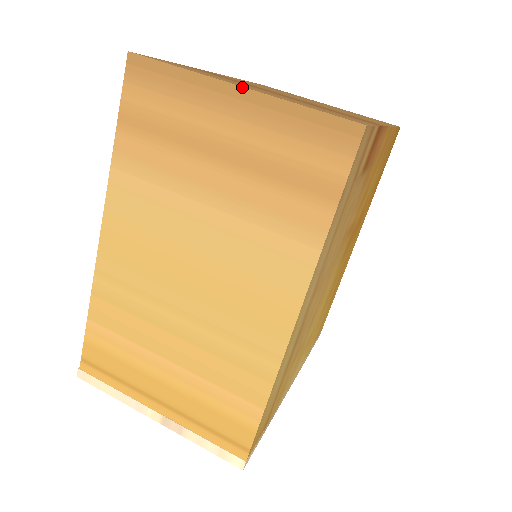
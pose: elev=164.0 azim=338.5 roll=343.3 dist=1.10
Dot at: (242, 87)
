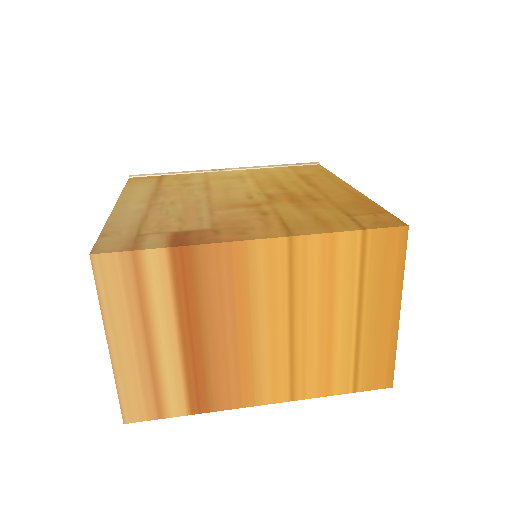
Dot at: (109, 350)
